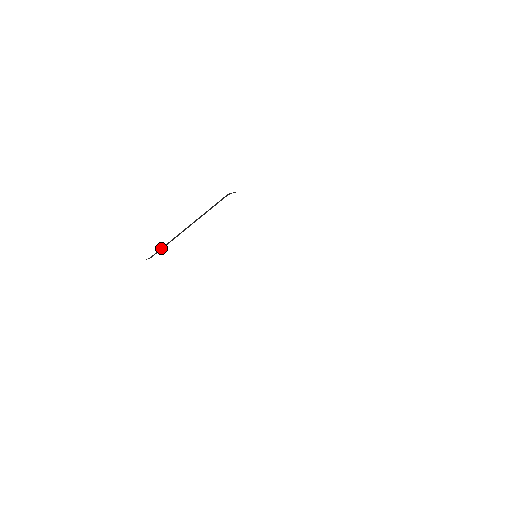
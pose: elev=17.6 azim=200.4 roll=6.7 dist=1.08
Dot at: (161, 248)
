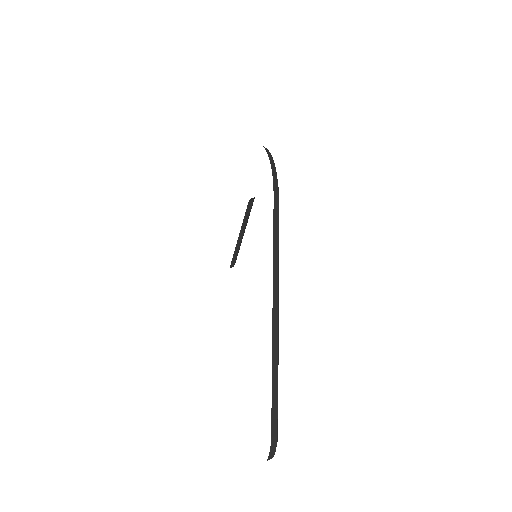
Dot at: (234, 257)
